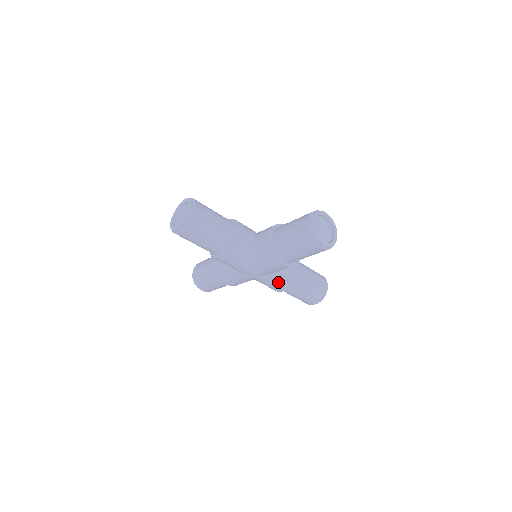
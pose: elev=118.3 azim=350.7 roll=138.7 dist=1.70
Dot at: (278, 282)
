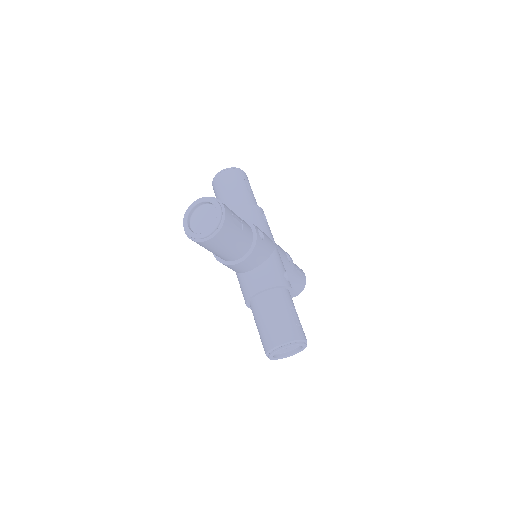
Dot at: occluded
